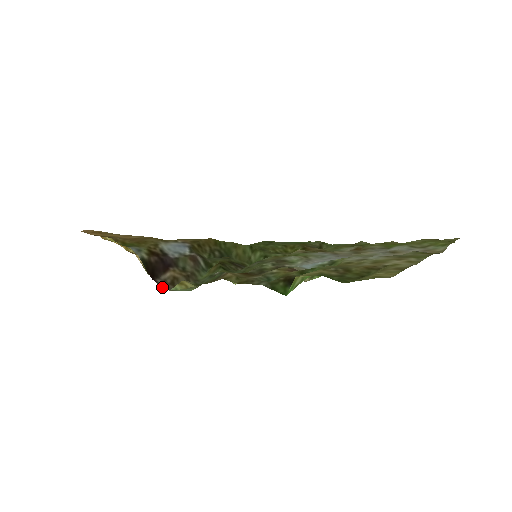
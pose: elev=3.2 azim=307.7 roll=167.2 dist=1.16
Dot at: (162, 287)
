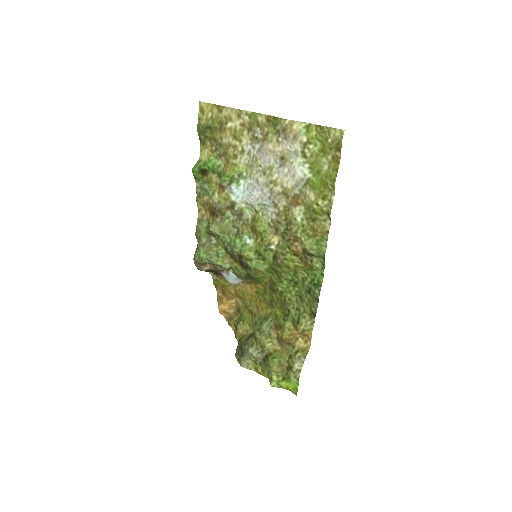
Dot at: (195, 264)
